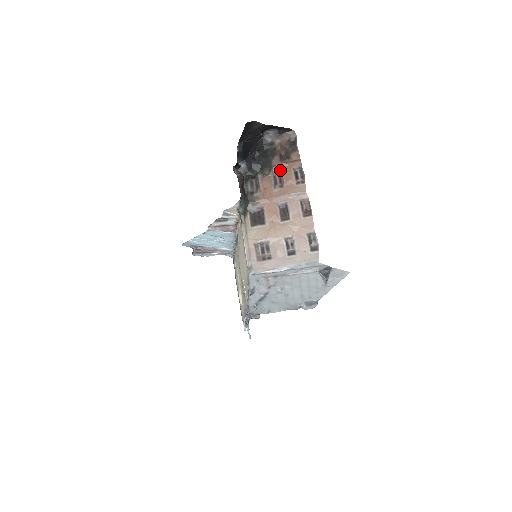
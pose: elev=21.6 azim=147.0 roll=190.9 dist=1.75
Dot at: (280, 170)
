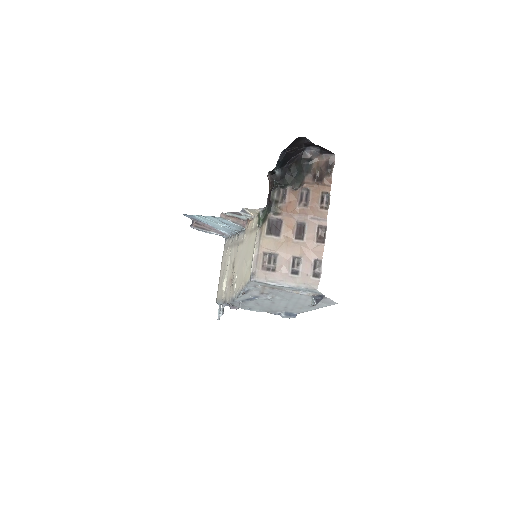
Dot at: (309, 189)
